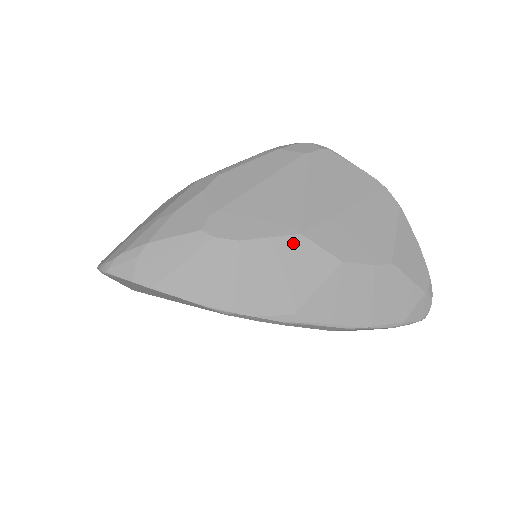
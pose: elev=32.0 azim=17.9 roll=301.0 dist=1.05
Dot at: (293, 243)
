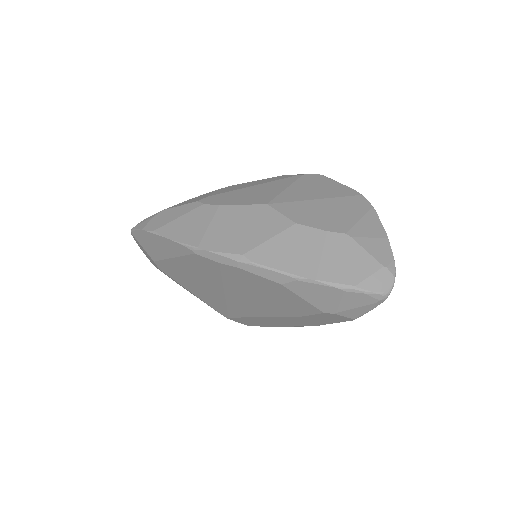
Dot at: (259, 209)
